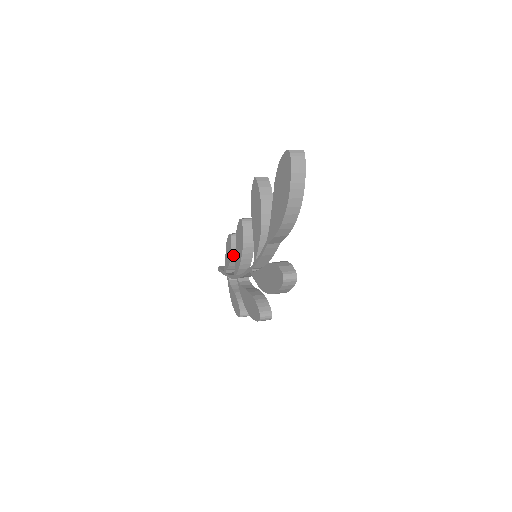
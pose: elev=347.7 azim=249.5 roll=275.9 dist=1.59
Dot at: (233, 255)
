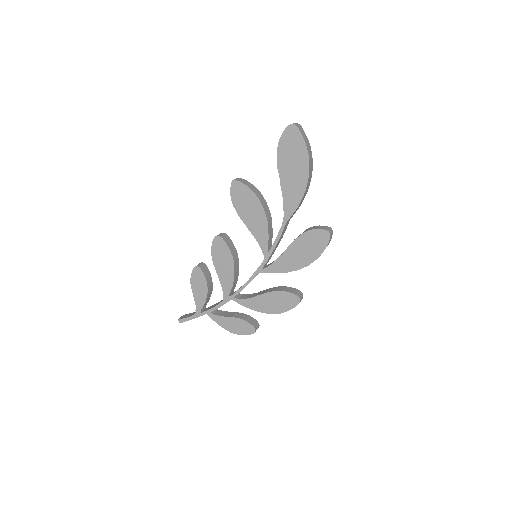
Dot at: (208, 285)
